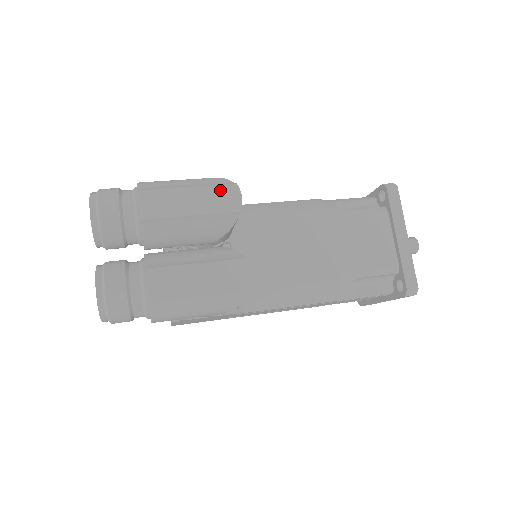
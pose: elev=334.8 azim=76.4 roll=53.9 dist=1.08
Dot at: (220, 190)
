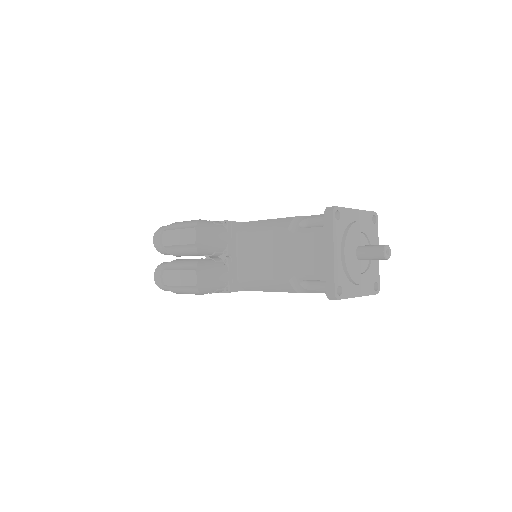
Dot at: (189, 231)
